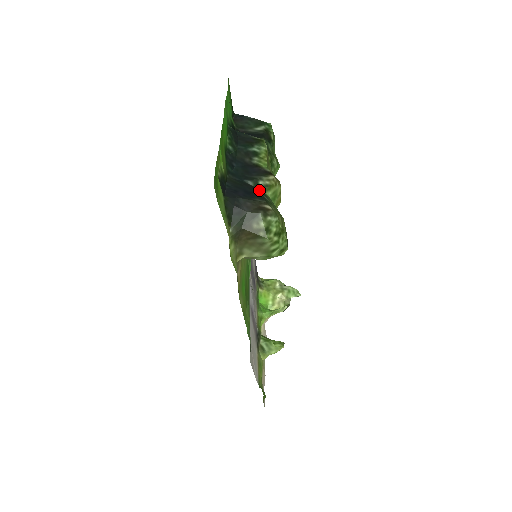
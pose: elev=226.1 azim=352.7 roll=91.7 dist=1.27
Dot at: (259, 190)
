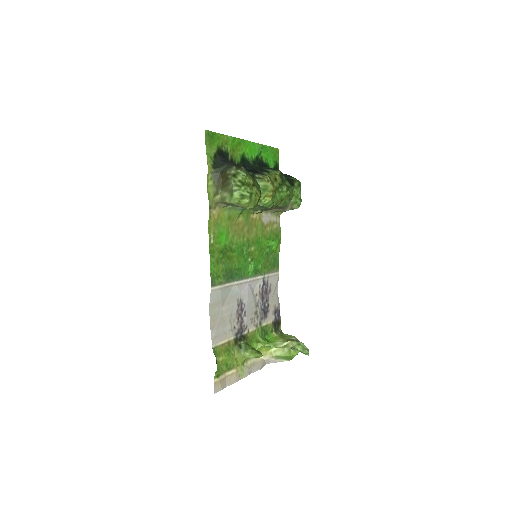
Dot at: occluded
